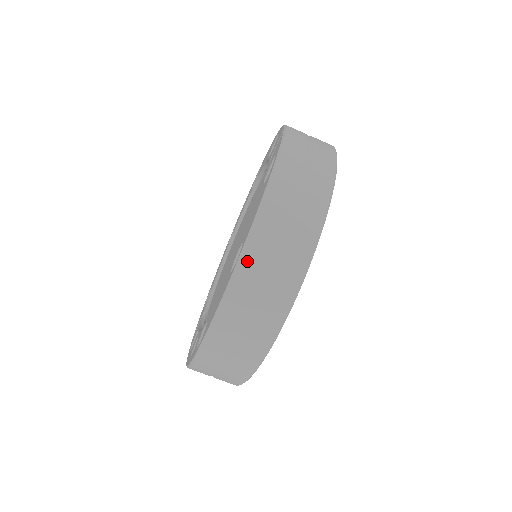
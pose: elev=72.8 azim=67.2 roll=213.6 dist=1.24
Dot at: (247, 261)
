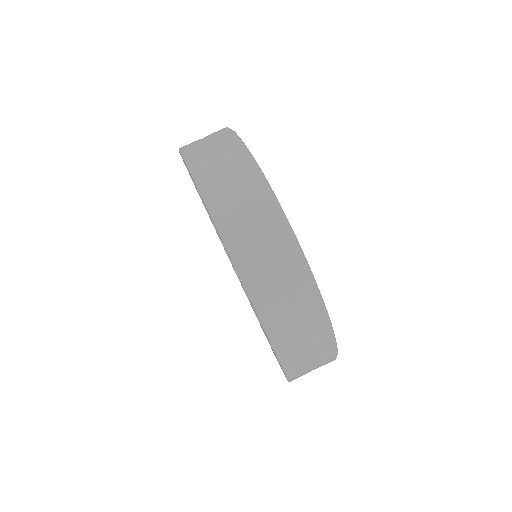
Dot at: (197, 169)
